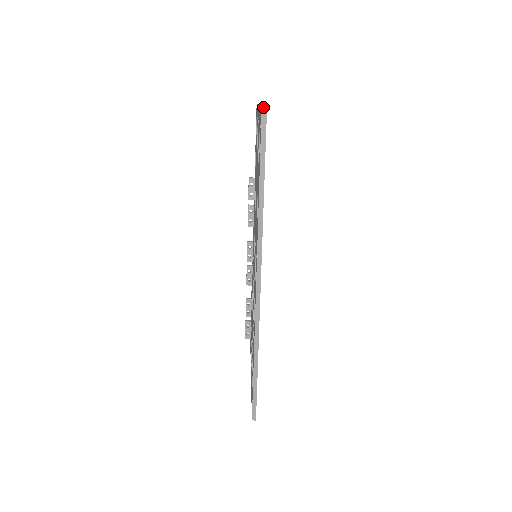
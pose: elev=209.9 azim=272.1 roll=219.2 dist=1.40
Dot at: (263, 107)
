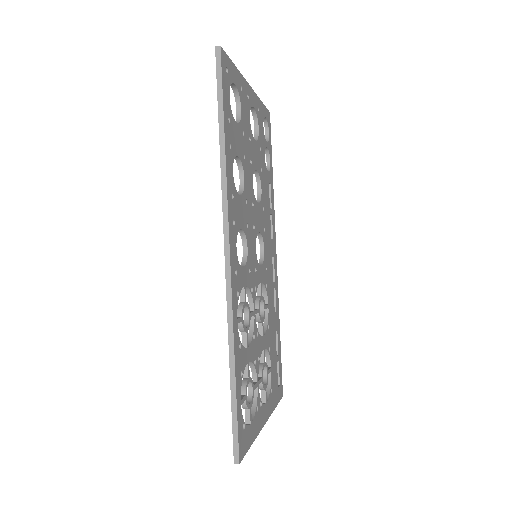
Dot at: (243, 77)
